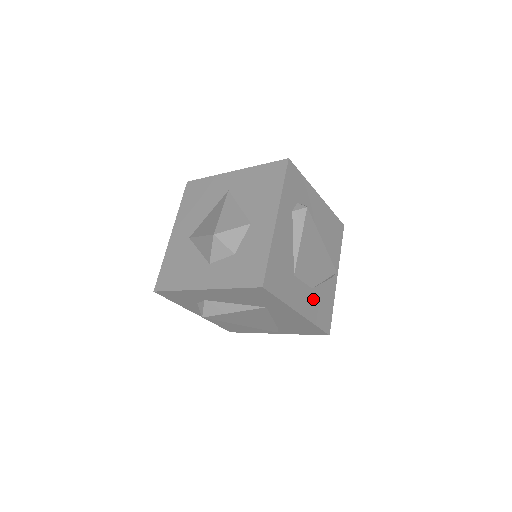
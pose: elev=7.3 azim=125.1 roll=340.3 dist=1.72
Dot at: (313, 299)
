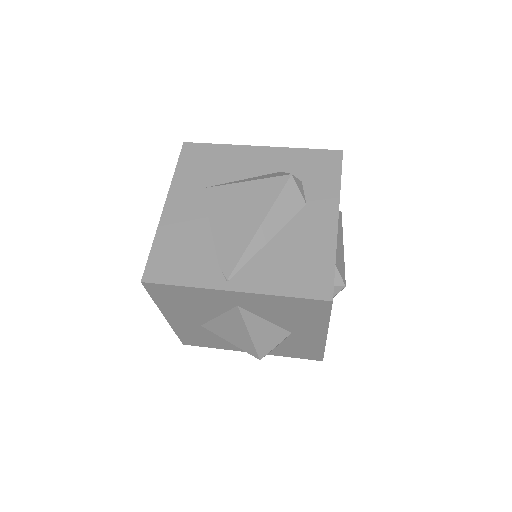
Dot at: occluded
